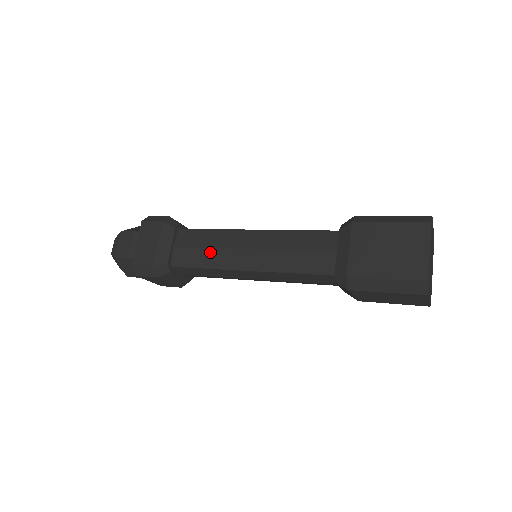
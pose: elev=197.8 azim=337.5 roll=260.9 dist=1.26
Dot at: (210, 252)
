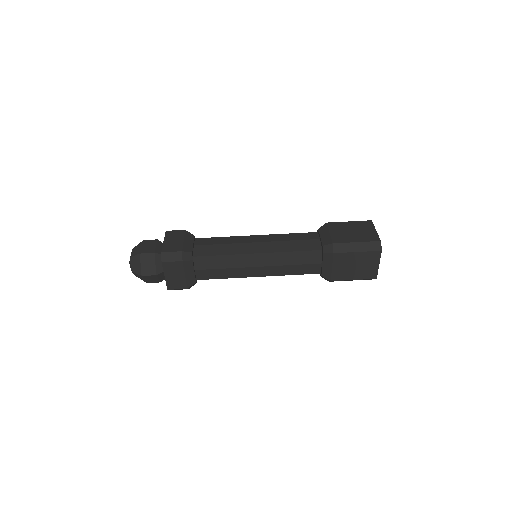
Dot at: (226, 246)
